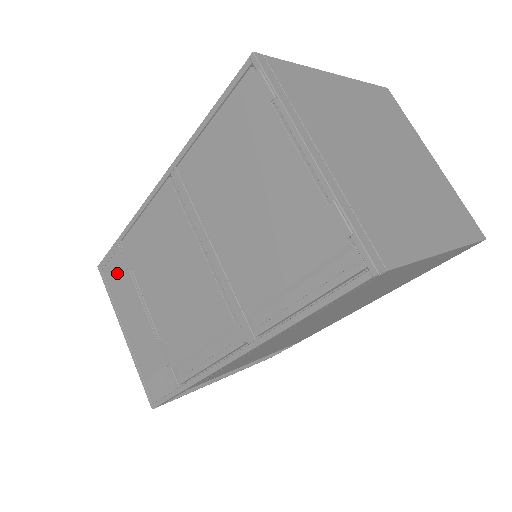
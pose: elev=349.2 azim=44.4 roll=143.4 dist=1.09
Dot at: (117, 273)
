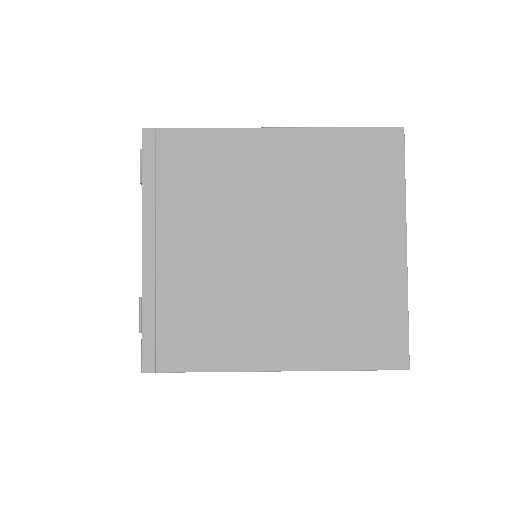
Dot at: occluded
